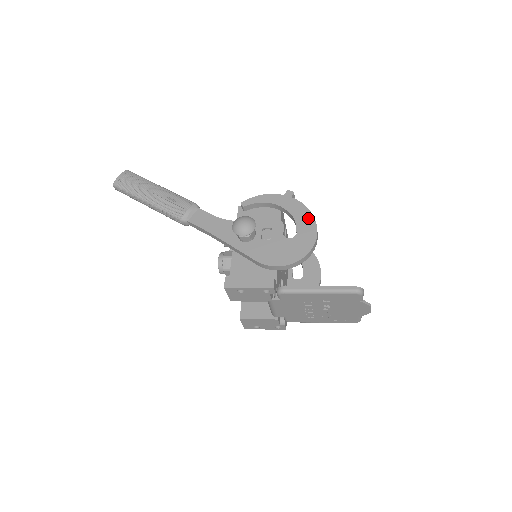
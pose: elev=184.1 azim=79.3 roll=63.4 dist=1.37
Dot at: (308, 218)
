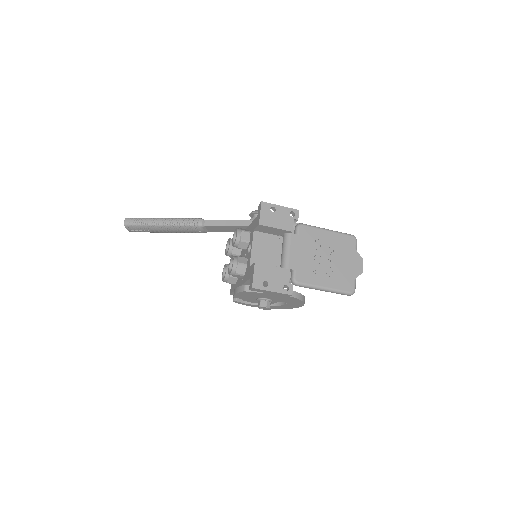
Dot at: occluded
